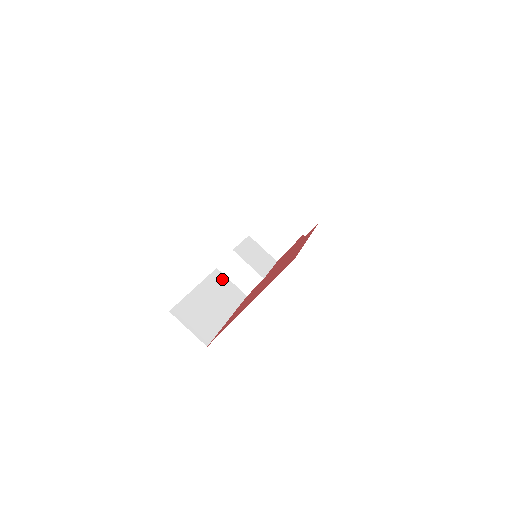
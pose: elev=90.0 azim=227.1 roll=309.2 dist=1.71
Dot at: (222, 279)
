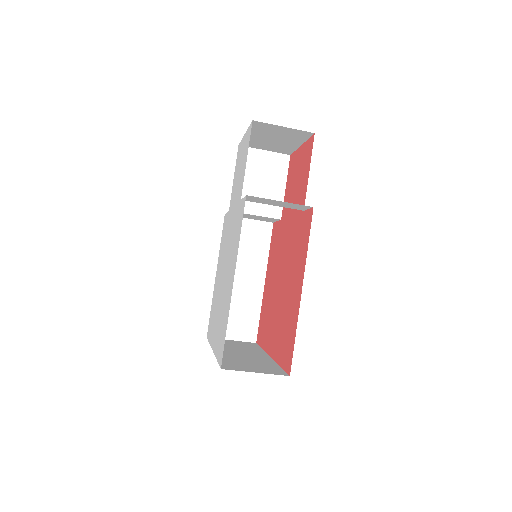
Dot at: occluded
